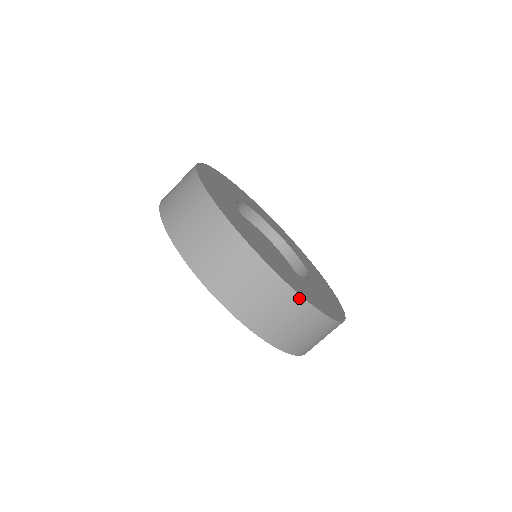
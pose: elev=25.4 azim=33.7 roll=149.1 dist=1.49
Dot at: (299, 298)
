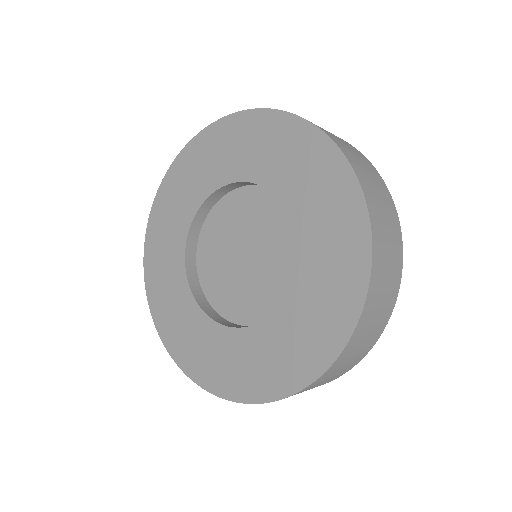
Dot at: (401, 254)
